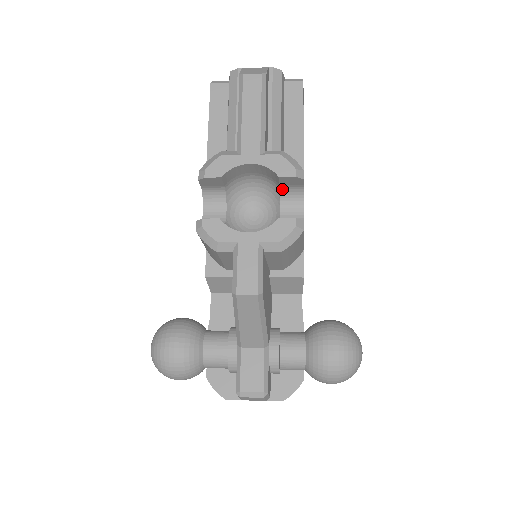
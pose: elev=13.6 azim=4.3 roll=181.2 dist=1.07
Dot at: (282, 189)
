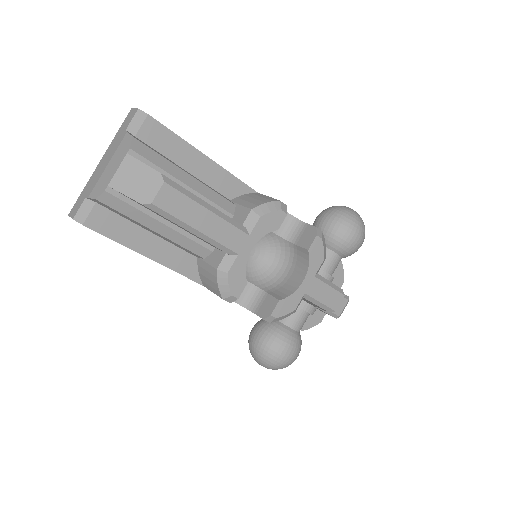
Dot at: occluded
